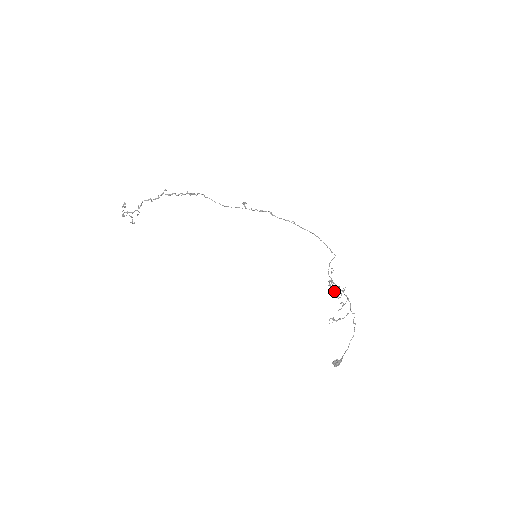
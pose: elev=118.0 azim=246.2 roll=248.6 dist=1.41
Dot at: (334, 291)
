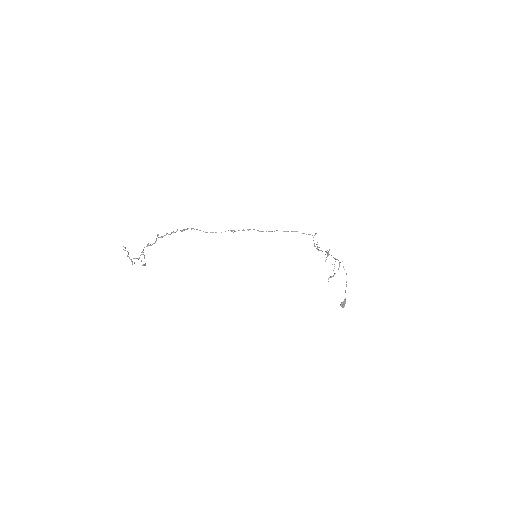
Dot at: occluded
